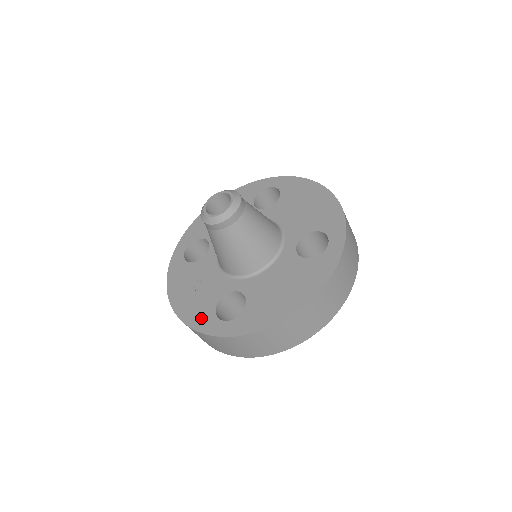
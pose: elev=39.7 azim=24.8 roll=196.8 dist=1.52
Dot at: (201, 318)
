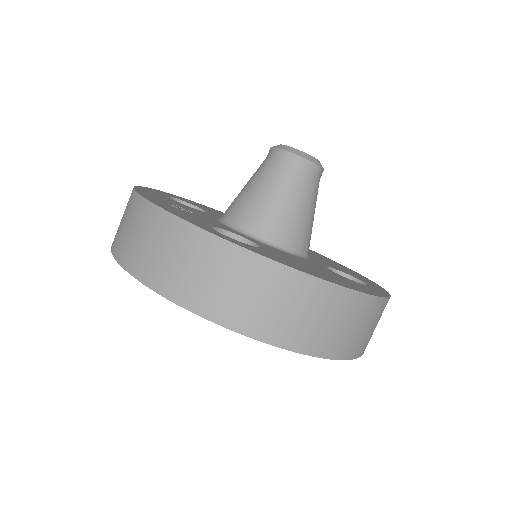
Dot at: (186, 216)
